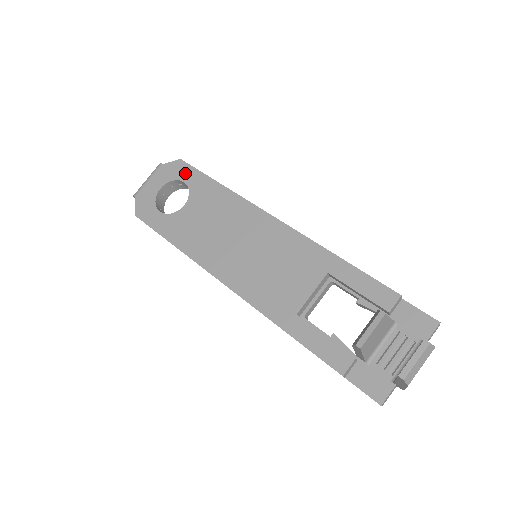
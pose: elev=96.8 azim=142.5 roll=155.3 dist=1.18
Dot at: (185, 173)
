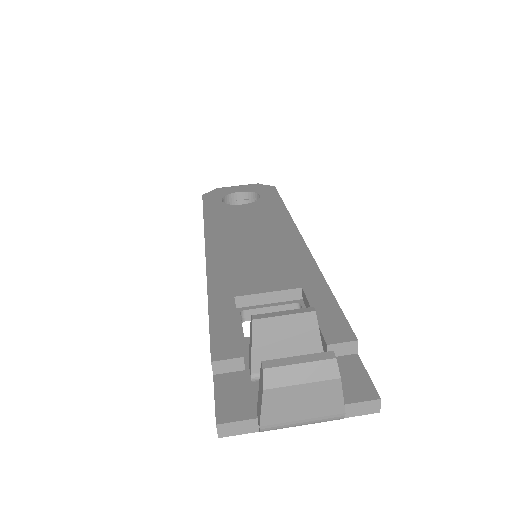
Dot at: (268, 192)
